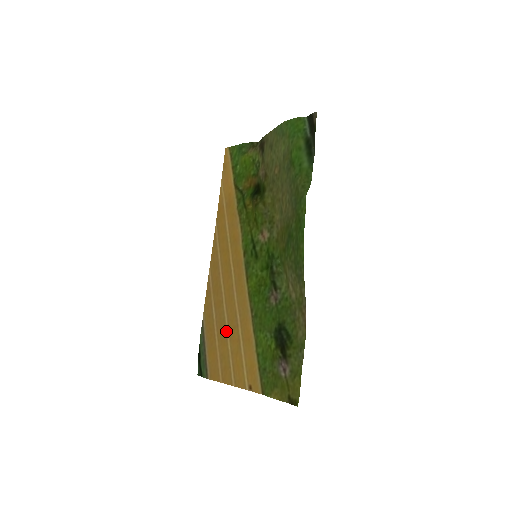
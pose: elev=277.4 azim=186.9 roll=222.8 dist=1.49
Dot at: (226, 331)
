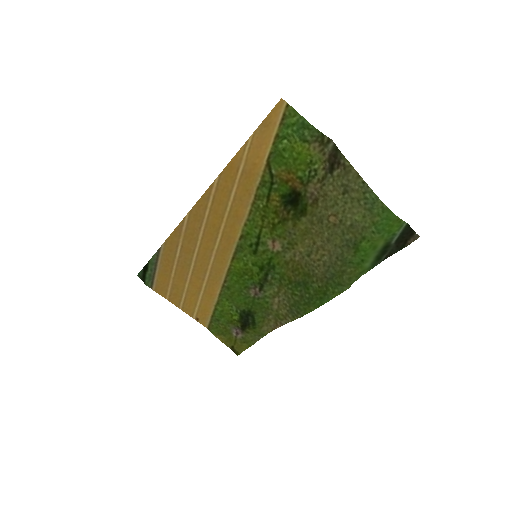
Dot at: (188, 275)
